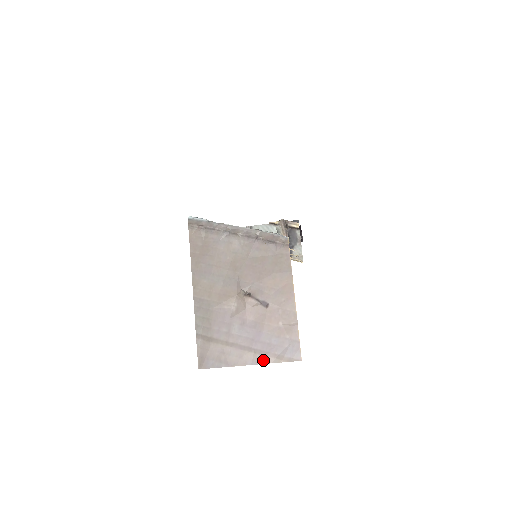
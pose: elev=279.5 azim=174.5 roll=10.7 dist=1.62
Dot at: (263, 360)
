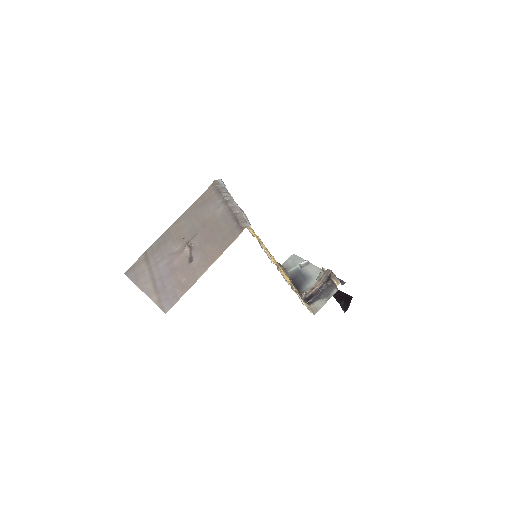
Dot at: (151, 295)
